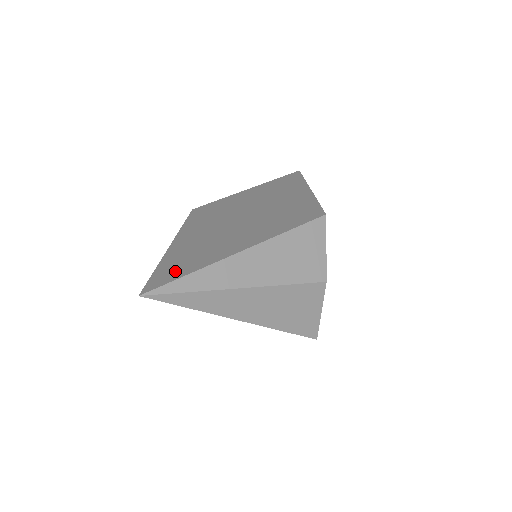
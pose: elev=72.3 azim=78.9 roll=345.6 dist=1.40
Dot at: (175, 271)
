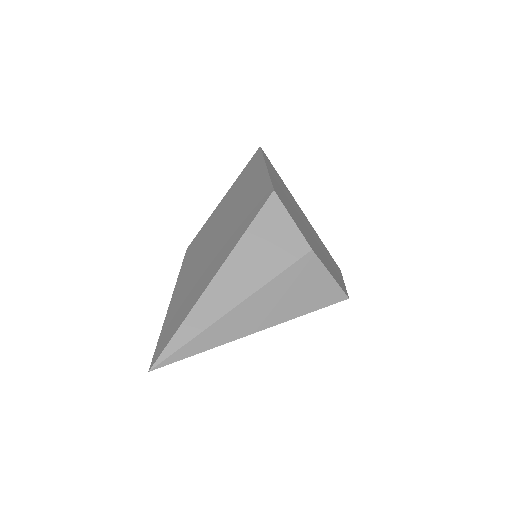
Dot at: (171, 330)
